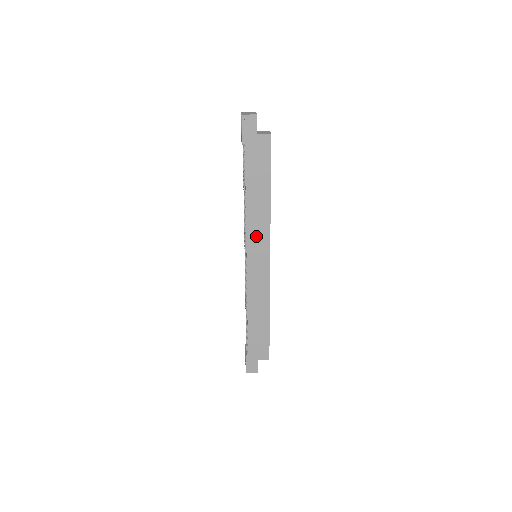
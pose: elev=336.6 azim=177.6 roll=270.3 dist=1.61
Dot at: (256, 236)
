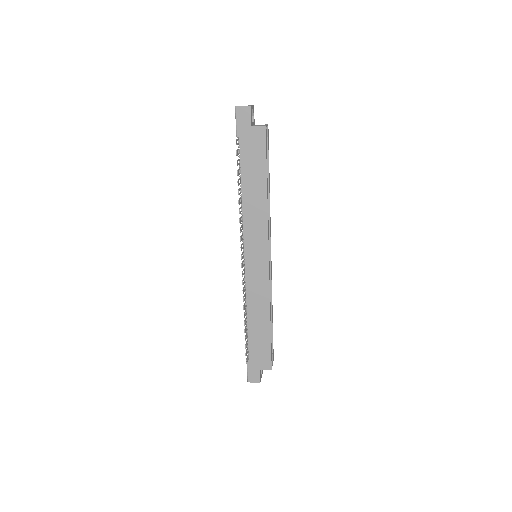
Dot at: (253, 234)
